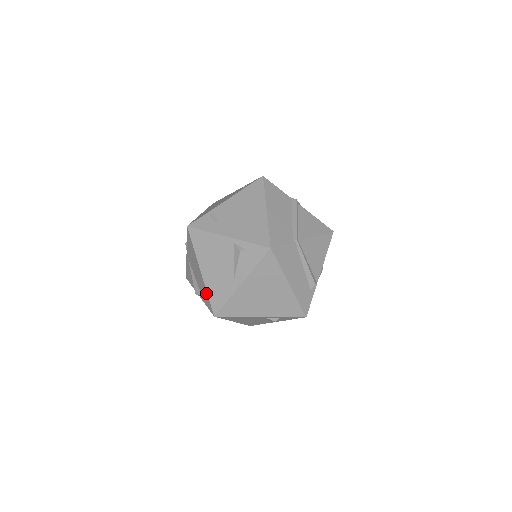
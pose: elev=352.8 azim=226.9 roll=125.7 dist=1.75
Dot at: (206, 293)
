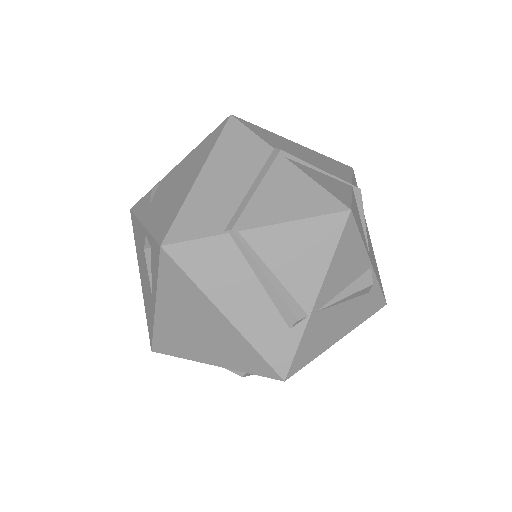
Dot at: occluded
